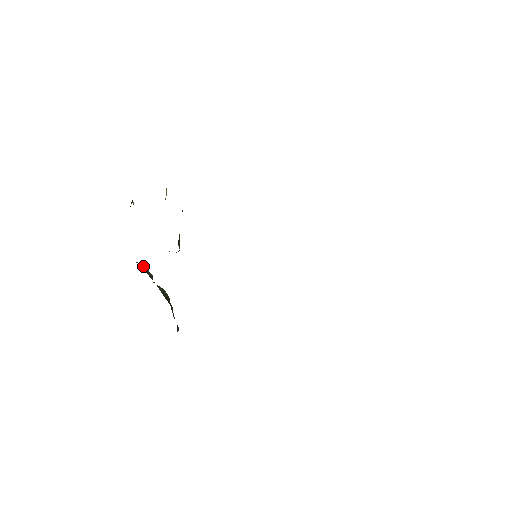
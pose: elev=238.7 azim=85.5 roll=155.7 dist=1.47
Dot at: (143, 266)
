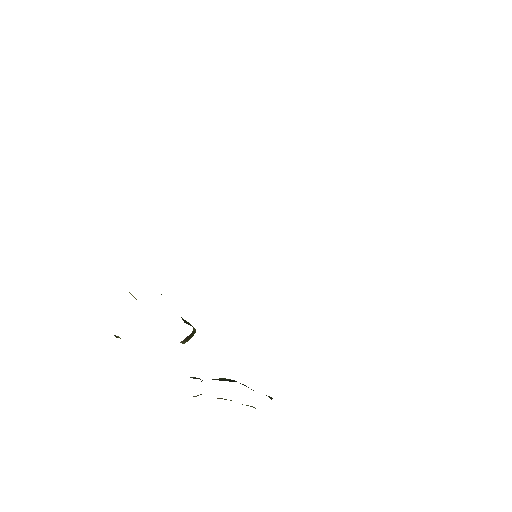
Dot at: occluded
